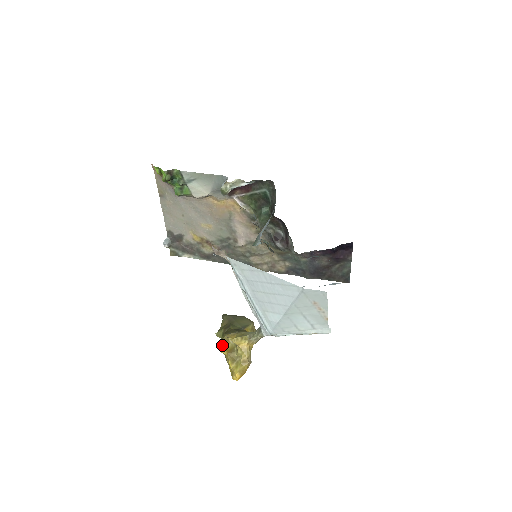
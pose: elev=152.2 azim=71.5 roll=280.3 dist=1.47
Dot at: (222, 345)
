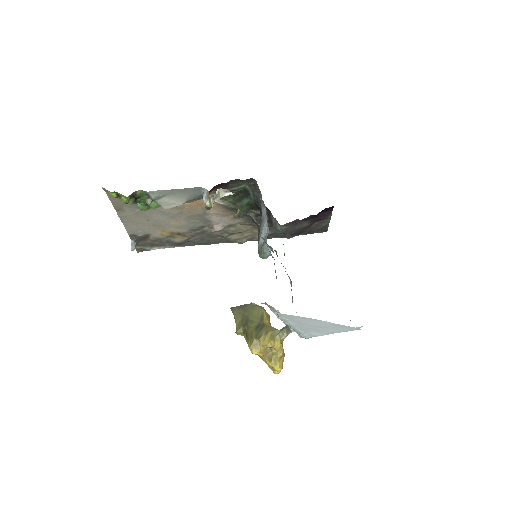
Dot at: (255, 349)
